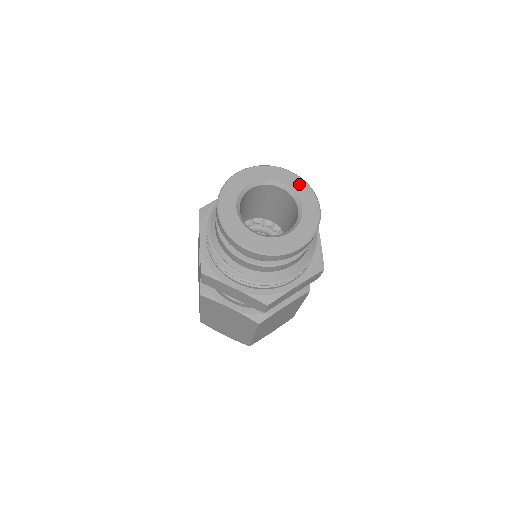
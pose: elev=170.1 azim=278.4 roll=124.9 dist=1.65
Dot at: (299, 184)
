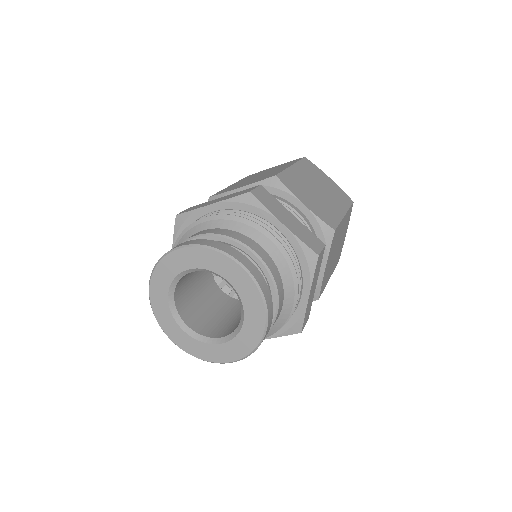
Dot at: (249, 290)
